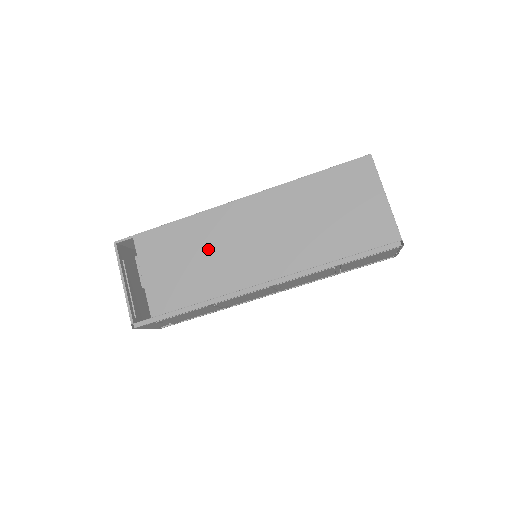
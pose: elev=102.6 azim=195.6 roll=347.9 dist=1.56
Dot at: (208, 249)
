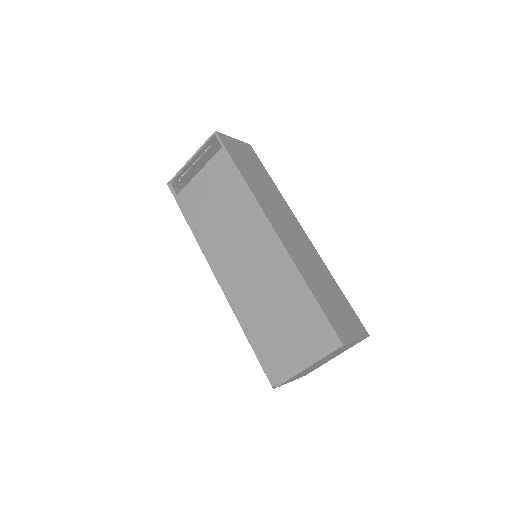
Dot at: (230, 219)
